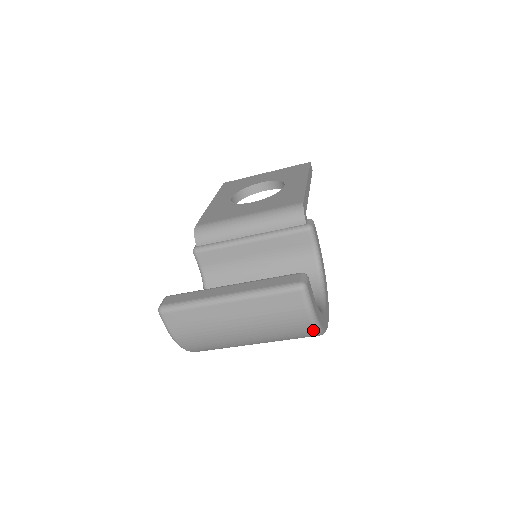
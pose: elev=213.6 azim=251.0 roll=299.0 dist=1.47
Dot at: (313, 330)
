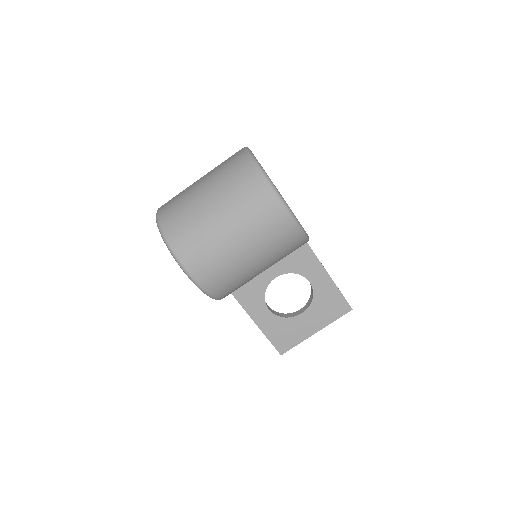
Dot at: (251, 161)
